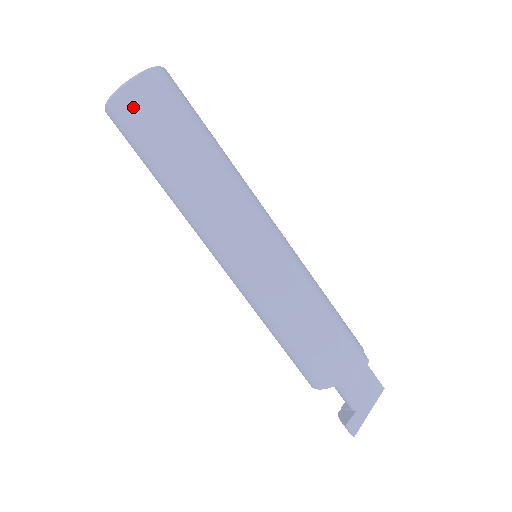
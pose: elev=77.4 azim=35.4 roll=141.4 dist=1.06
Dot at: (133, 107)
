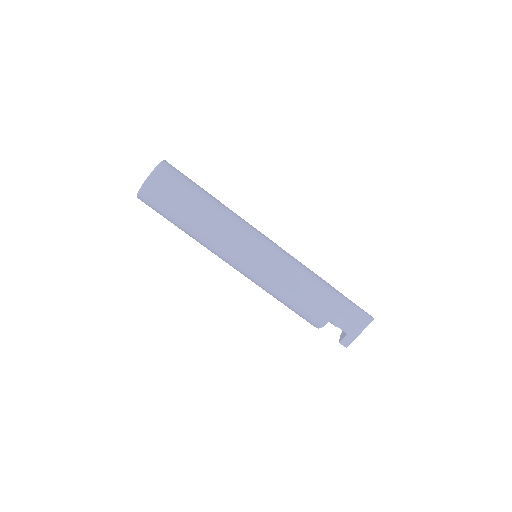
Dot at: (148, 204)
